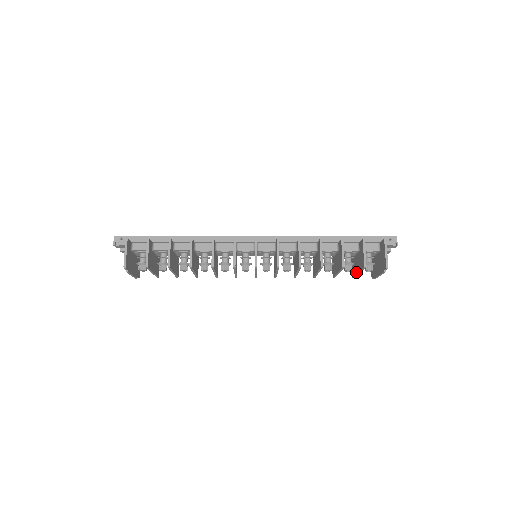
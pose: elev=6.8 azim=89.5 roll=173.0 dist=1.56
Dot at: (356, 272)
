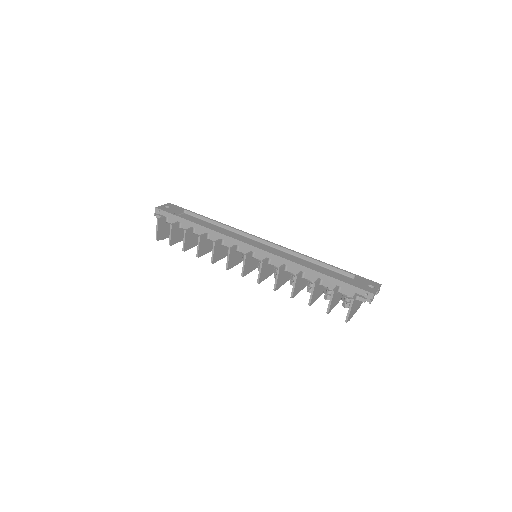
Dot at: occluded
